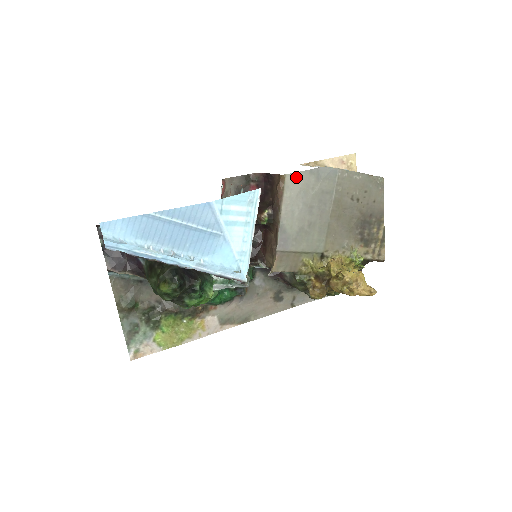
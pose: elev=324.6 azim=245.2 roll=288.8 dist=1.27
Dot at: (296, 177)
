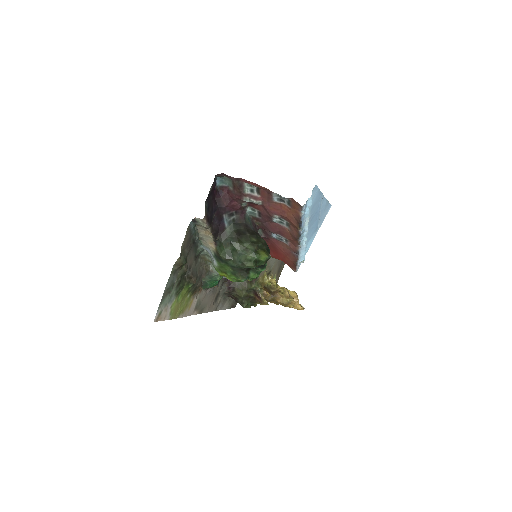
Dot at: occluded
